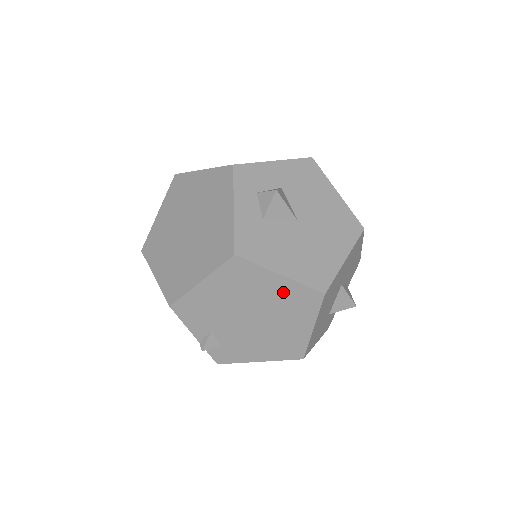
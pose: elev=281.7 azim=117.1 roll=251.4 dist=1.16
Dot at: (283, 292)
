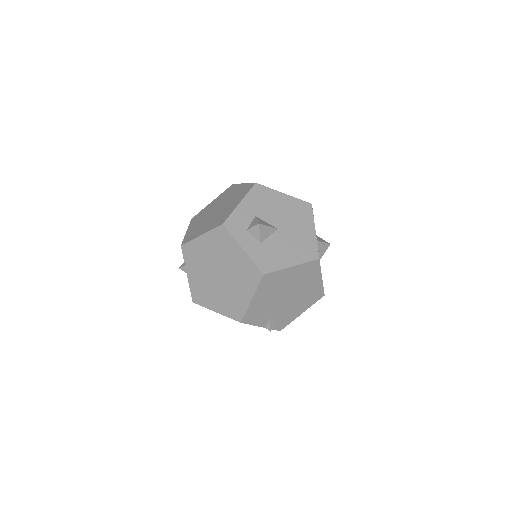
Dot at: (297, 273)
